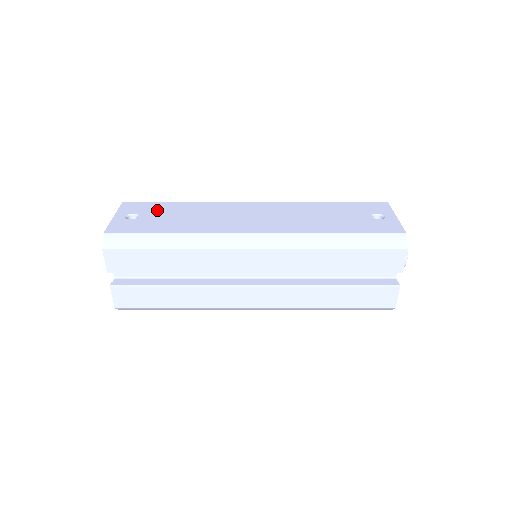
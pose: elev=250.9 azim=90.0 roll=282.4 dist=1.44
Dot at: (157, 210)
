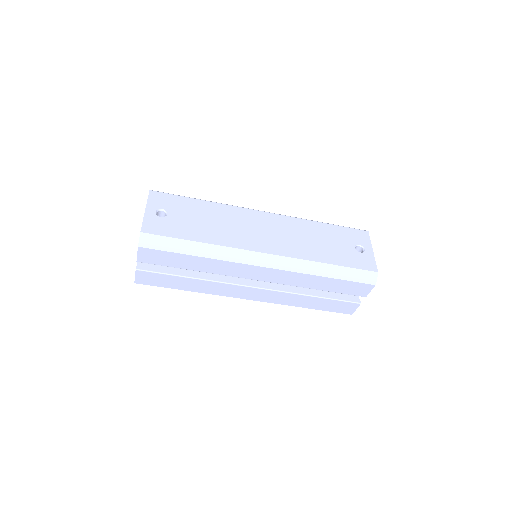
Dot at: (182, 208)
